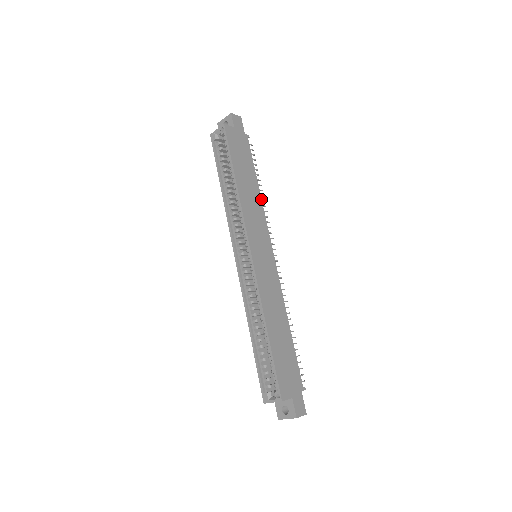
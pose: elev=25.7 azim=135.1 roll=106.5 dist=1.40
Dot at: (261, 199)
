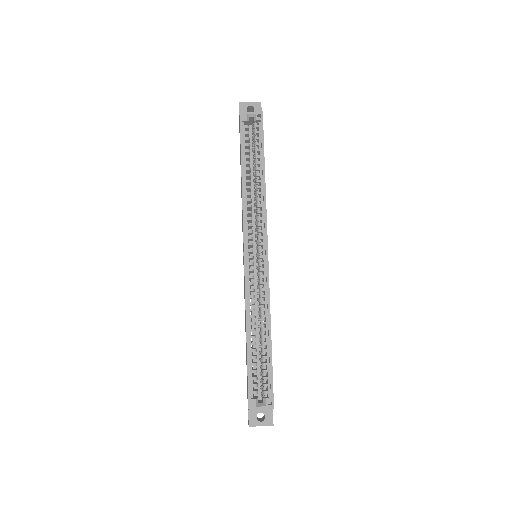
Dot at: occluded
